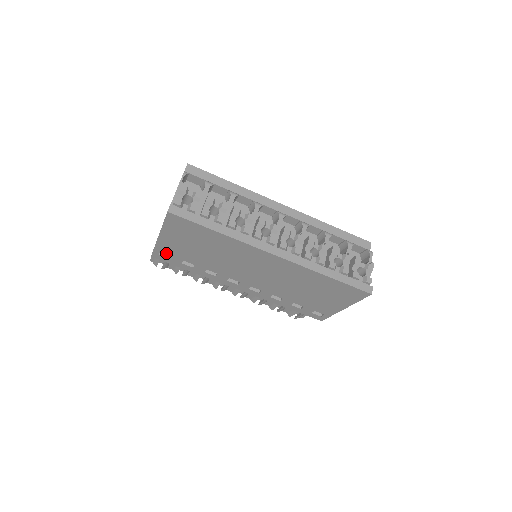
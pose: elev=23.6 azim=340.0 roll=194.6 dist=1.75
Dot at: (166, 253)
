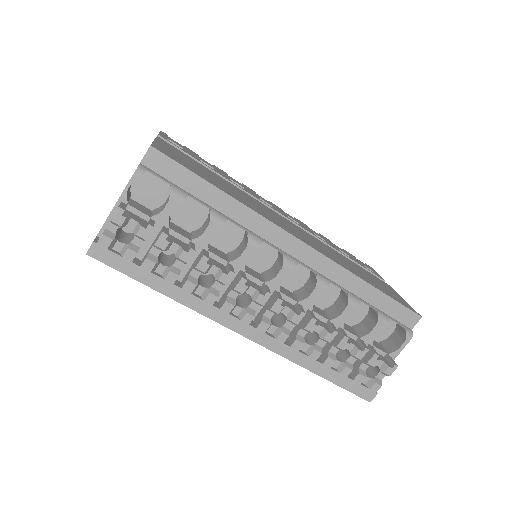
Dot at: occluded
